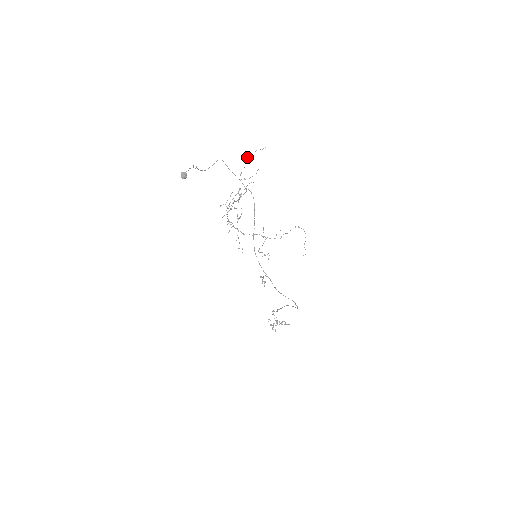
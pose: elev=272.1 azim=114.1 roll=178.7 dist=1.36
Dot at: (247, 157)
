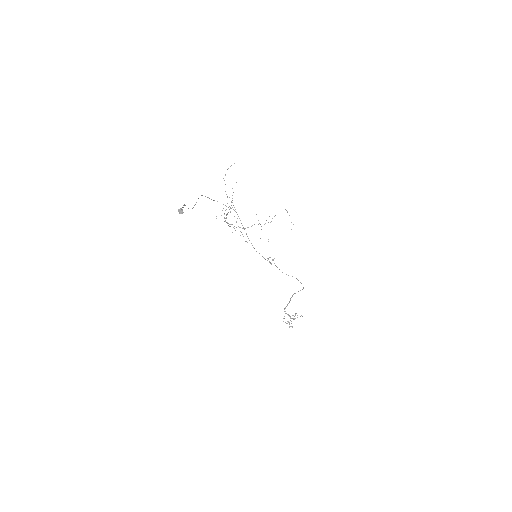
Dot at: (225, 174)
